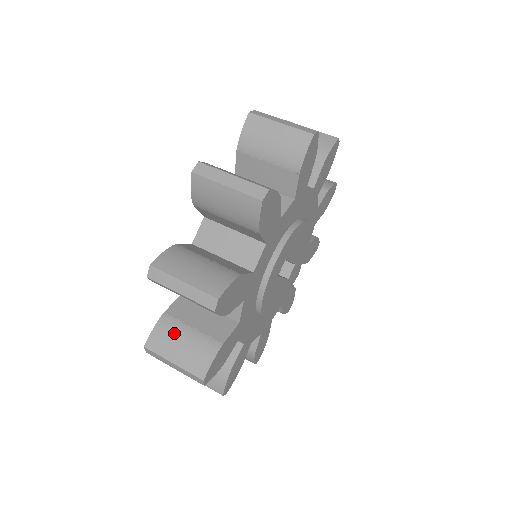
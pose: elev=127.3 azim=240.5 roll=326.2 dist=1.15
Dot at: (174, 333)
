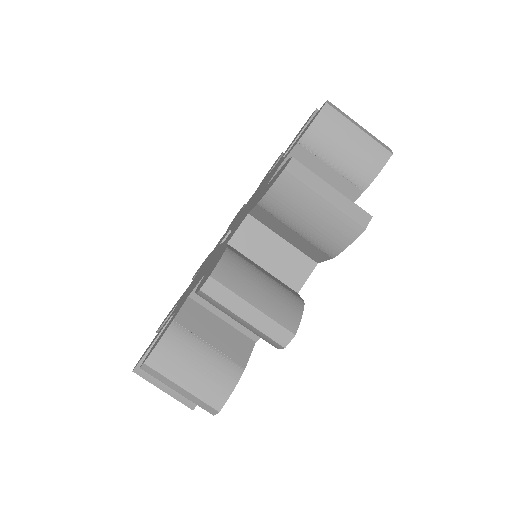
Dot at: (187, 350)
